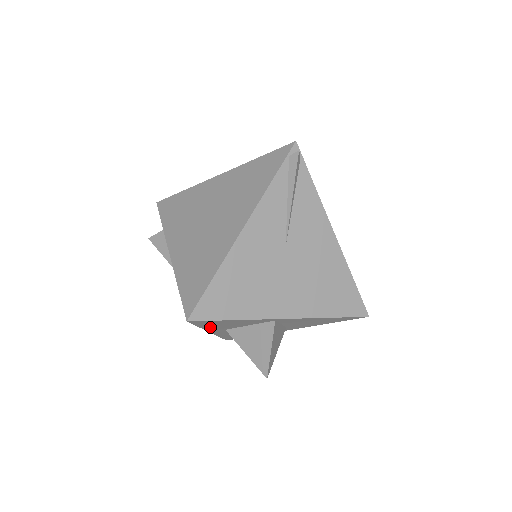
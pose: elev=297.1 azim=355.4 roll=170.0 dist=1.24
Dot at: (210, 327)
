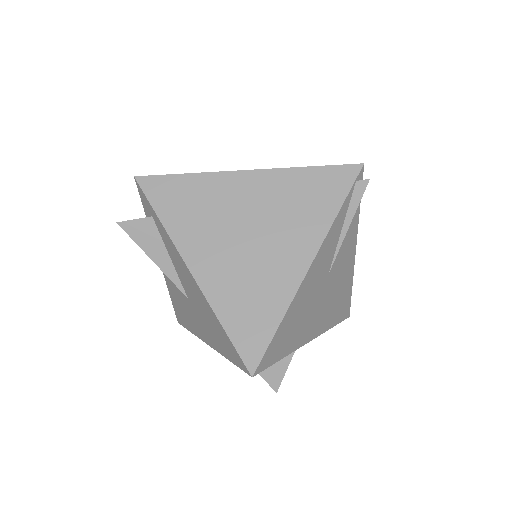
Dot at: occluded
